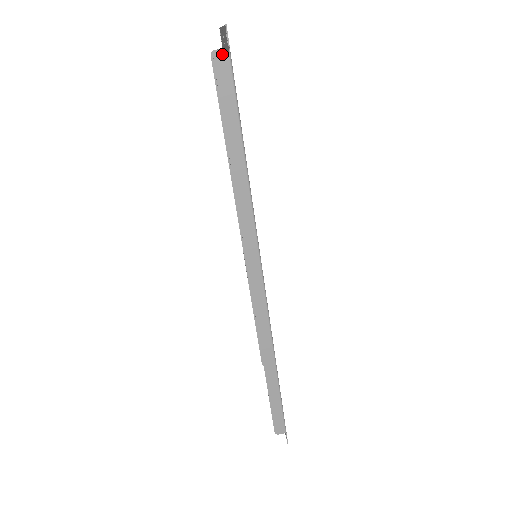
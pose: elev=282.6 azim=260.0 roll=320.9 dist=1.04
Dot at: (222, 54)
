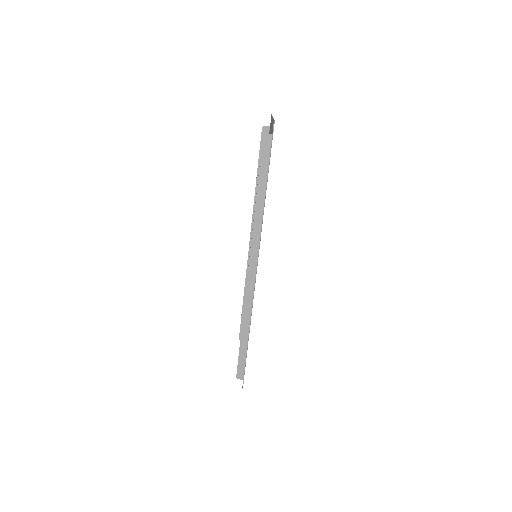
Dot at: (268, 134)
